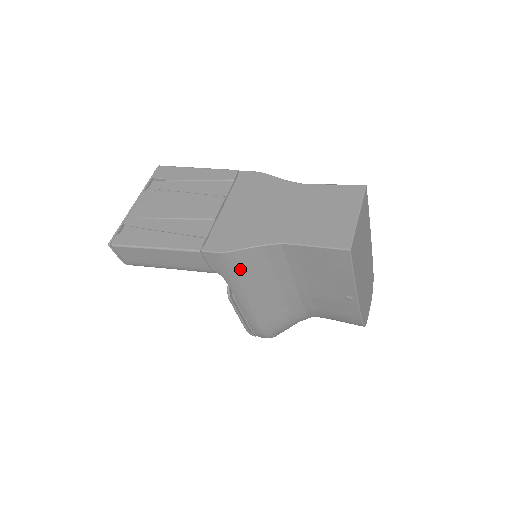
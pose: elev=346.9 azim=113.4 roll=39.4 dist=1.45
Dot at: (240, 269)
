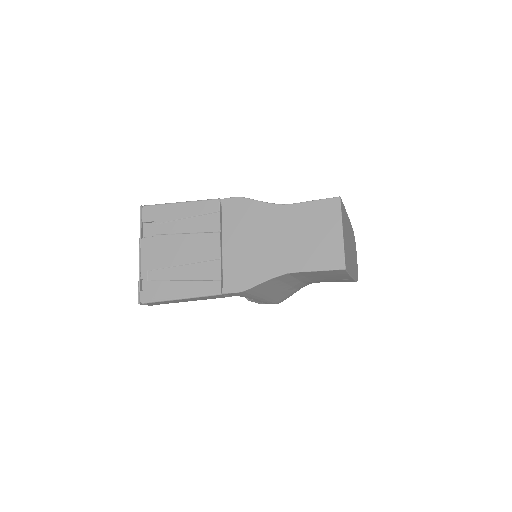
Dot at: (256, 292)
